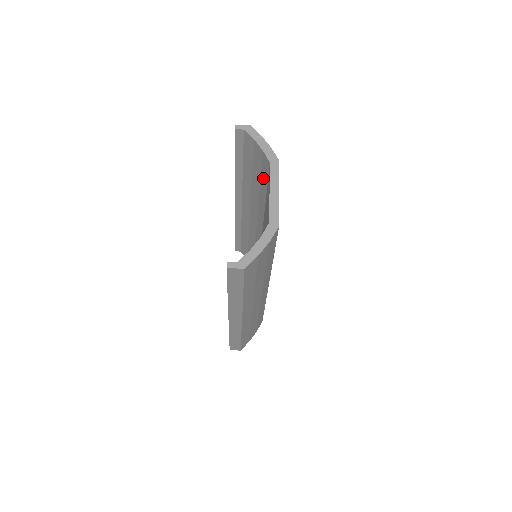
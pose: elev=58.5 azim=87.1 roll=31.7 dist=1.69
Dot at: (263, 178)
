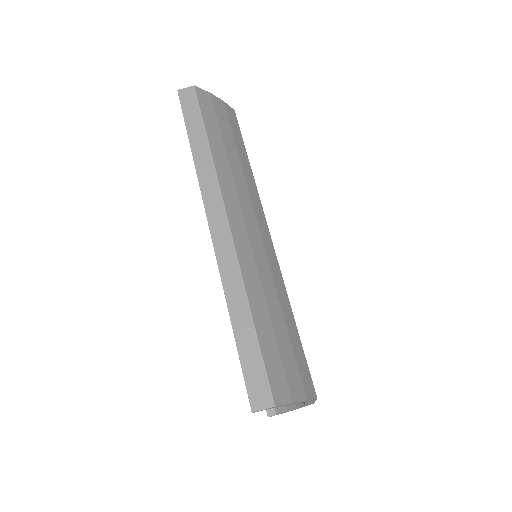
Dot at: occluded
